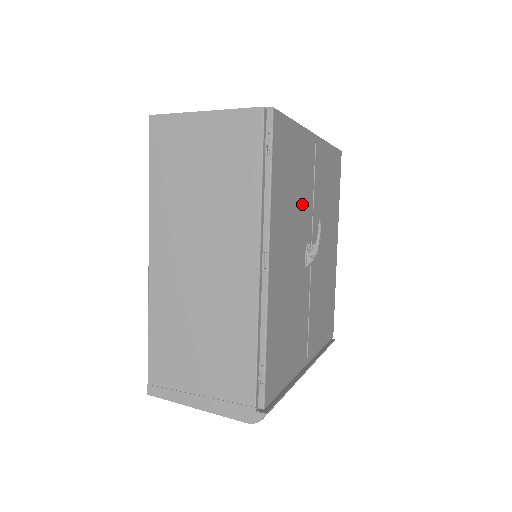
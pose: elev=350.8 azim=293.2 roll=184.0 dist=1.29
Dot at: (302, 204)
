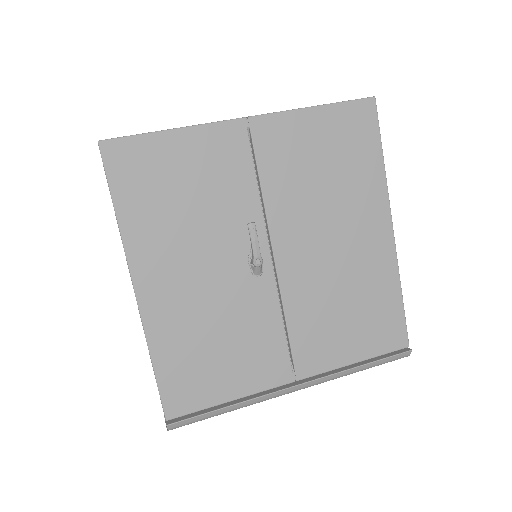
Dot at: (220, 210)
